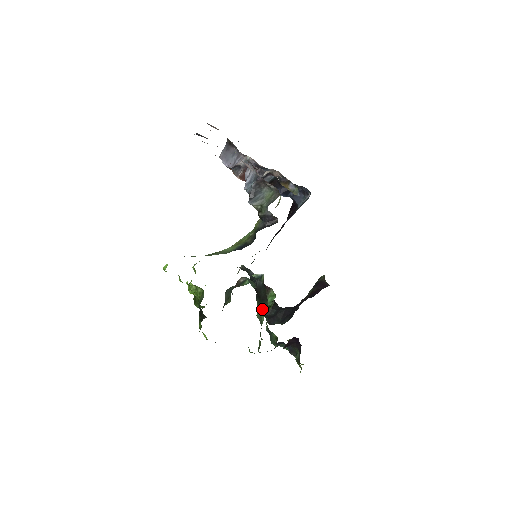
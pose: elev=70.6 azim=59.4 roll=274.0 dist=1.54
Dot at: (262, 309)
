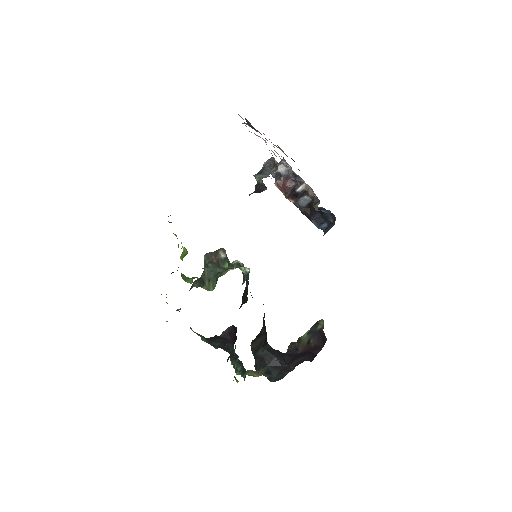
Dot at: occluded
